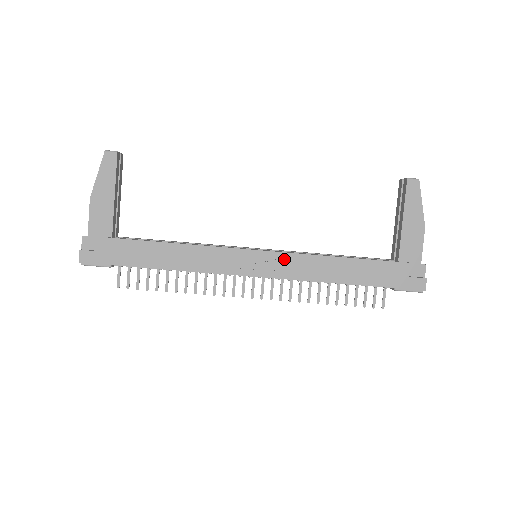
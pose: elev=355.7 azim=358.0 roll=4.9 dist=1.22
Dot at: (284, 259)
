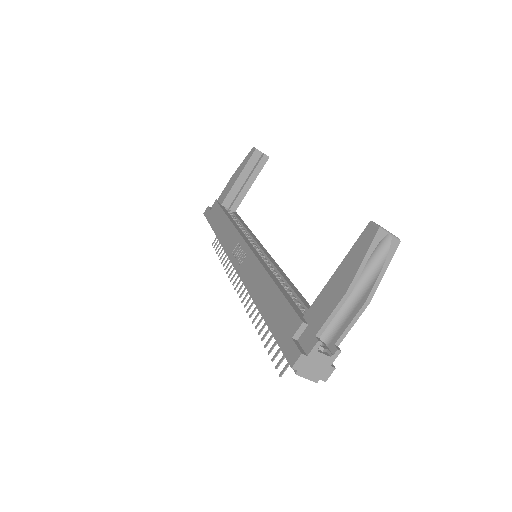
Dot at: (250, 259)
